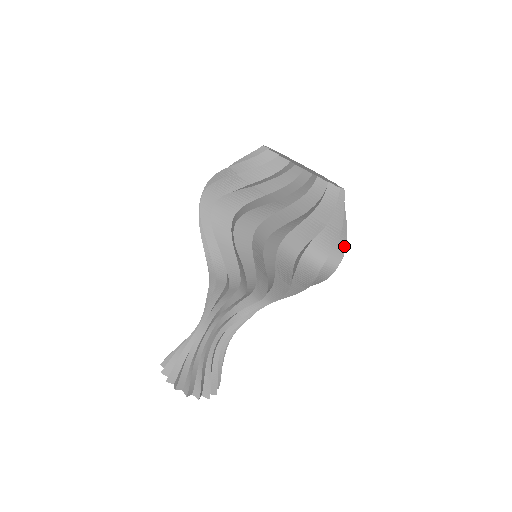
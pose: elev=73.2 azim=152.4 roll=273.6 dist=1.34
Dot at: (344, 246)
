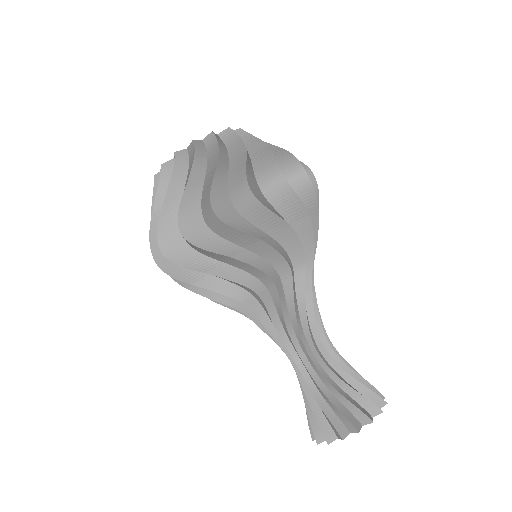
Dot at: (244, 168)
